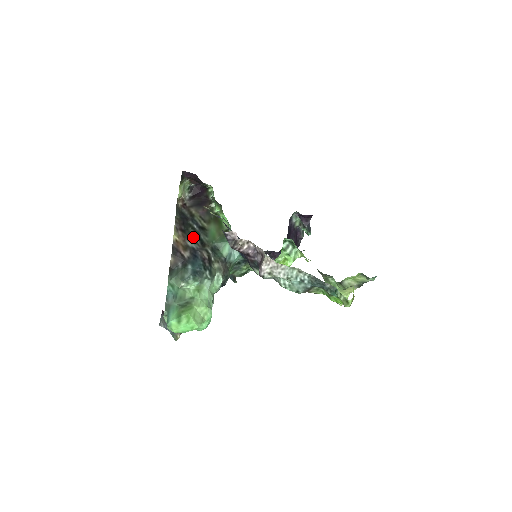
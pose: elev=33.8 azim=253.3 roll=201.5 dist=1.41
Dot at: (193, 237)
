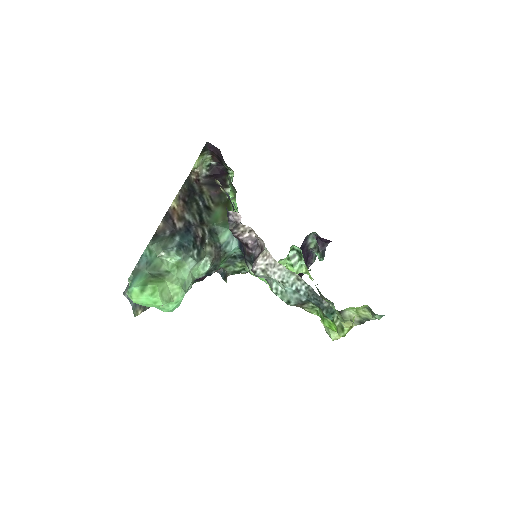
Dot at: (194, 212)
